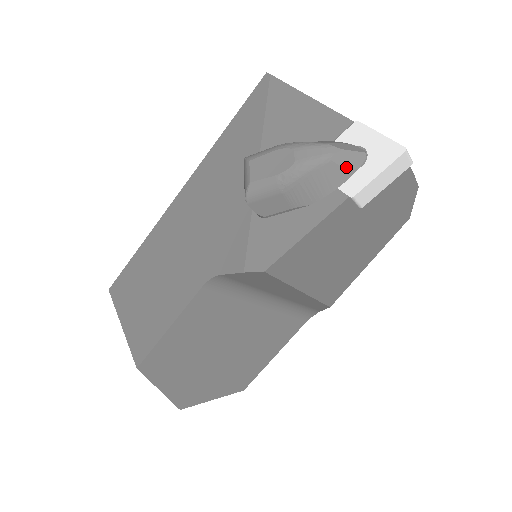
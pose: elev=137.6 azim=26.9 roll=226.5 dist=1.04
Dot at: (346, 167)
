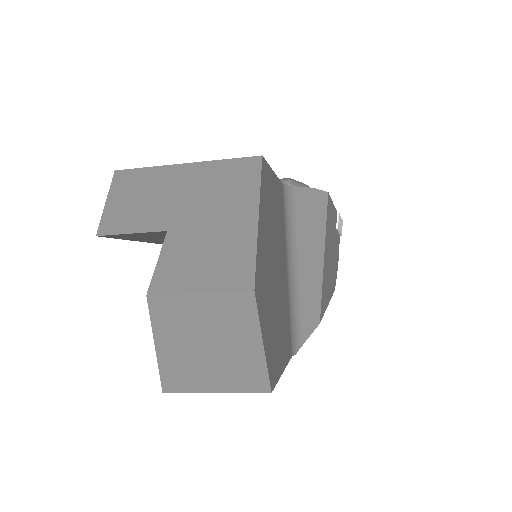
Dot at: occluded
